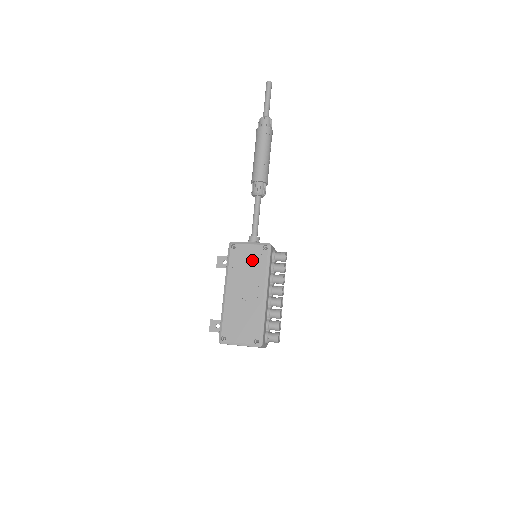
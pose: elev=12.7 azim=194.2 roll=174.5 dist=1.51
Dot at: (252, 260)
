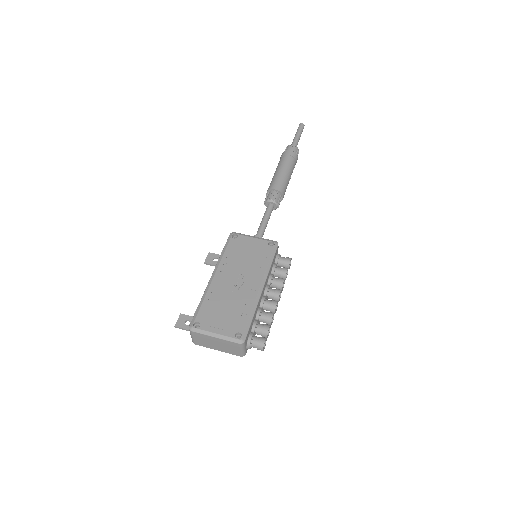
Dot at: (253, 252)
